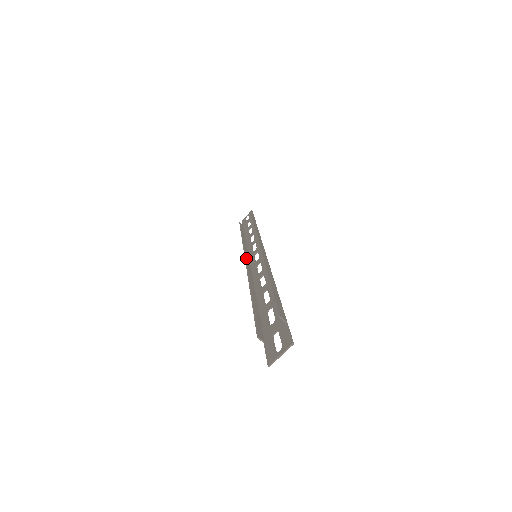
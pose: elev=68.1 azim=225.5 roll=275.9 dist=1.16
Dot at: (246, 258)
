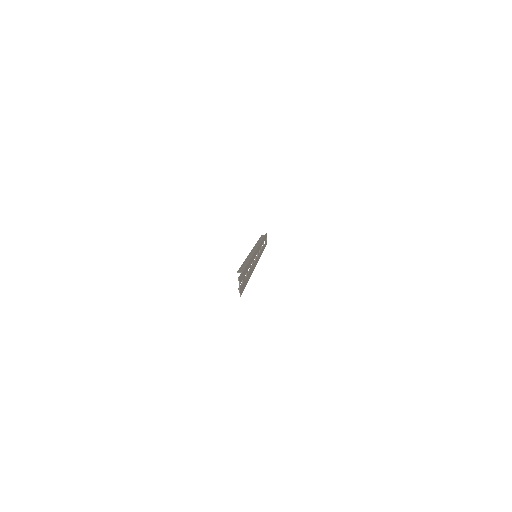
Dot at: occluded
